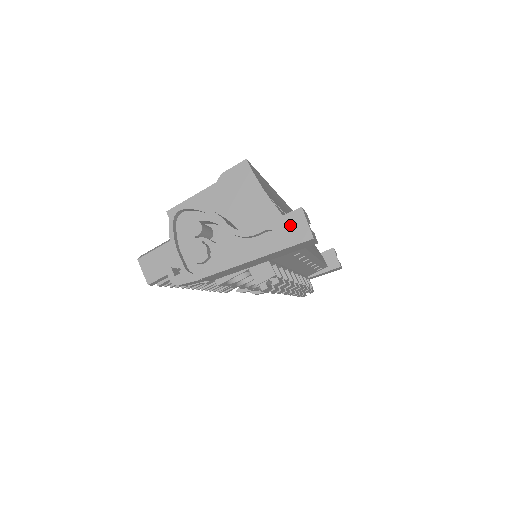
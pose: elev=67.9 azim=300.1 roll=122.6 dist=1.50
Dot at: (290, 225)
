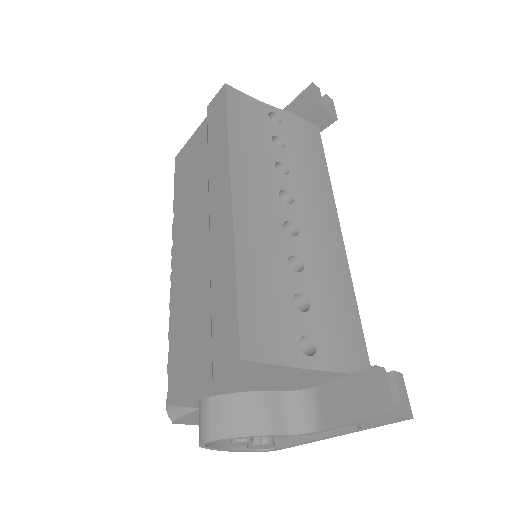
Dot at: (375, 421)
